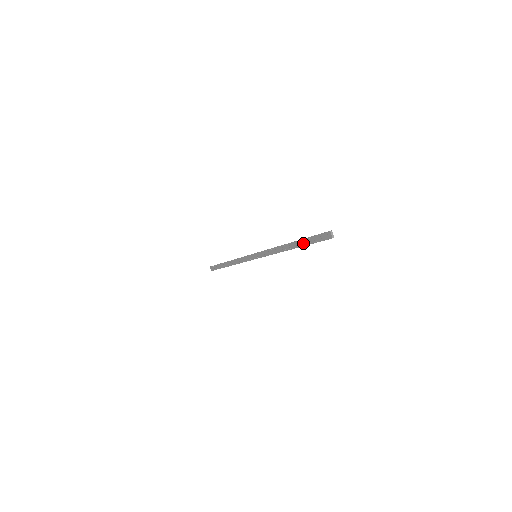
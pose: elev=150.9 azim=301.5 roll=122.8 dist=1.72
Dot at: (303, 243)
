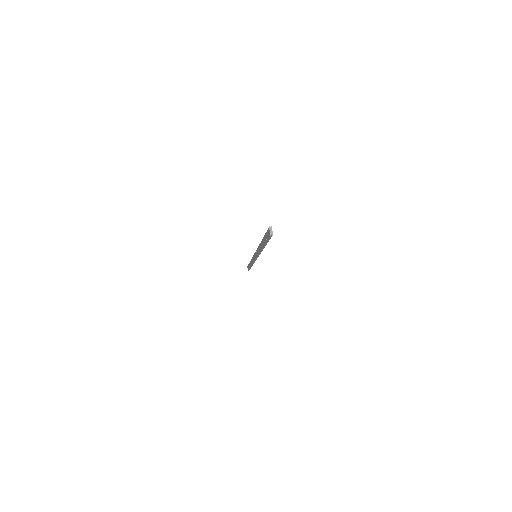
Dot at: (264, 241)
